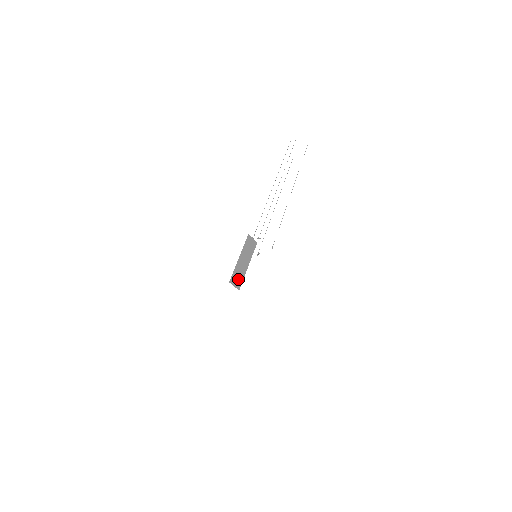
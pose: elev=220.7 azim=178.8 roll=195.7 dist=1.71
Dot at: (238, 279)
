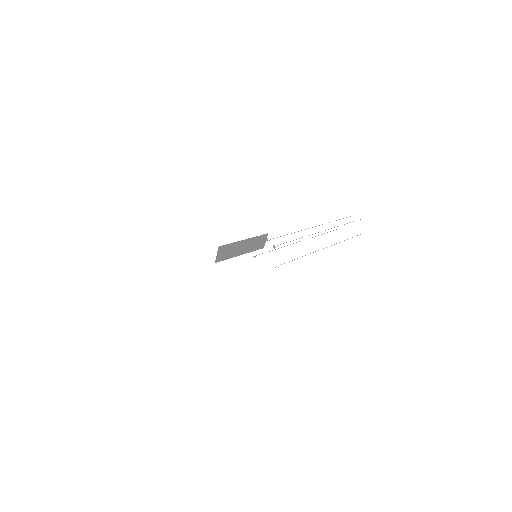
Dot at: (225, 253)
